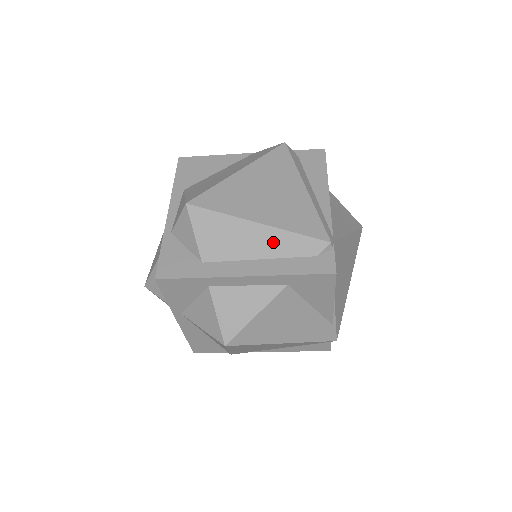
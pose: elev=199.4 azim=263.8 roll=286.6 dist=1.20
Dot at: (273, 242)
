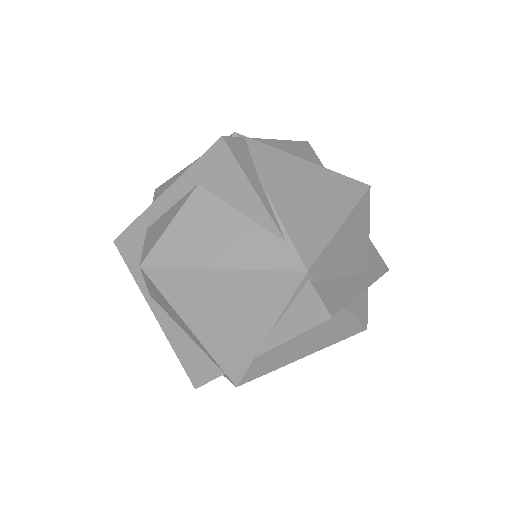
Dot at: occluded
